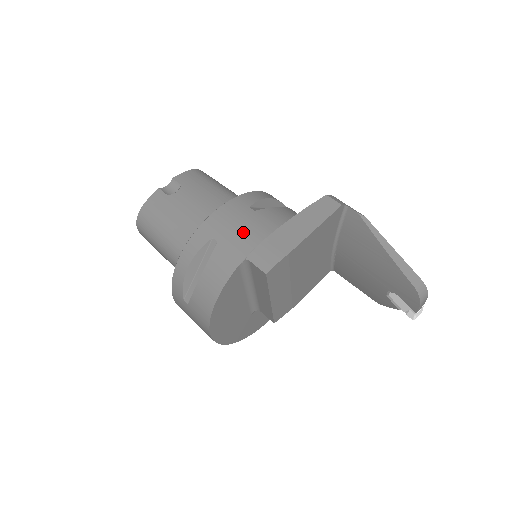
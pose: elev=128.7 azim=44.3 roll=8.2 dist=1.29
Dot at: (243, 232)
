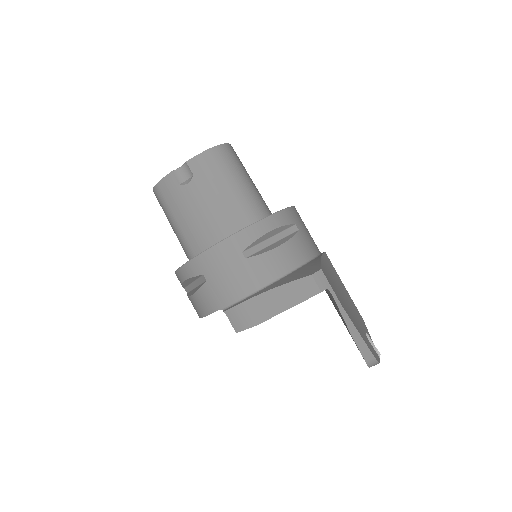
Dot at: (228, 282)
